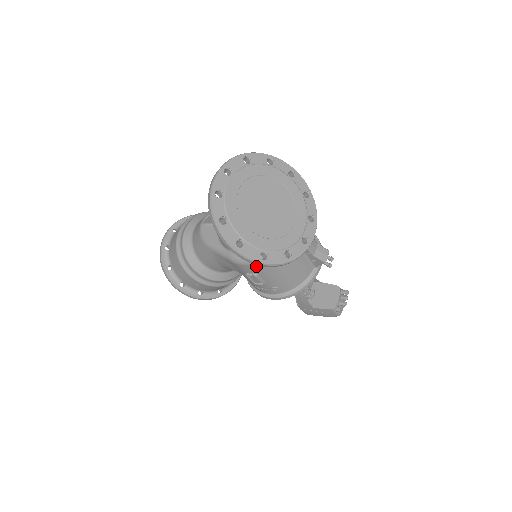
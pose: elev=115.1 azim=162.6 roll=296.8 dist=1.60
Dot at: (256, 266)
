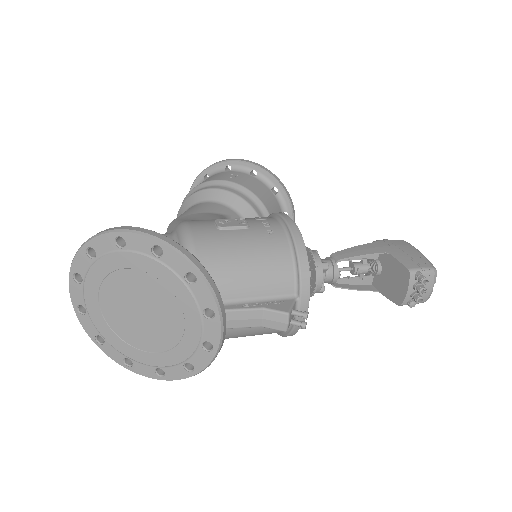
Dot at: occluded
